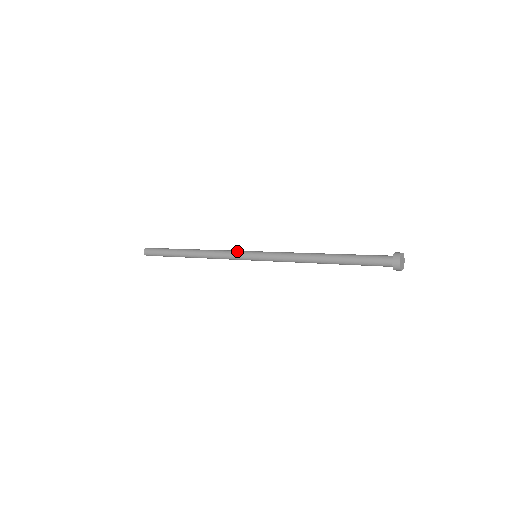
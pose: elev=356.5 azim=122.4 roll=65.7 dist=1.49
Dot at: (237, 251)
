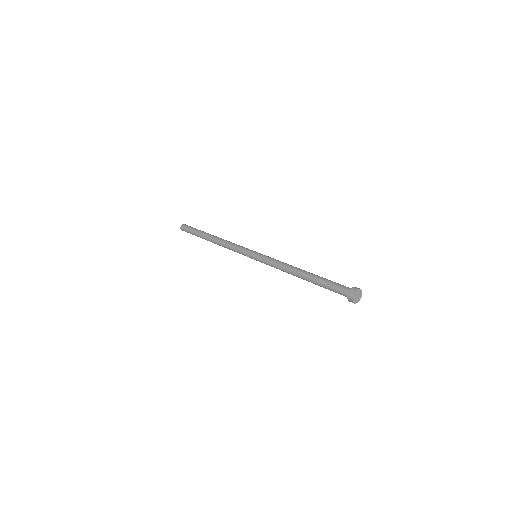
Dot at: (241, 252)
